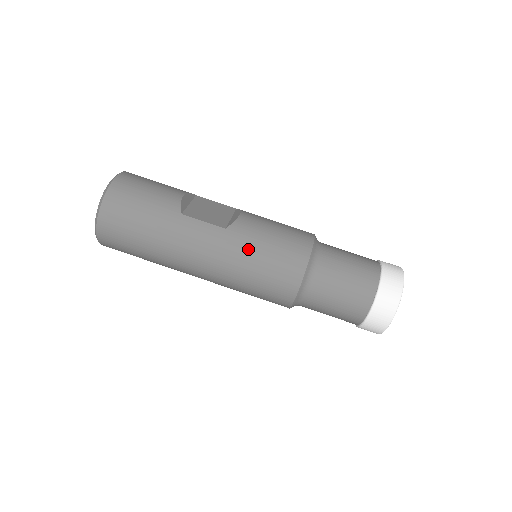
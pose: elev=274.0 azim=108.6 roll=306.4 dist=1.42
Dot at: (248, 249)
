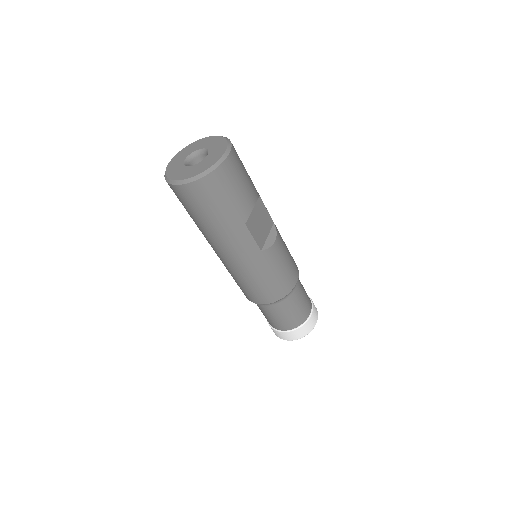
Dot at: (262, 271)
